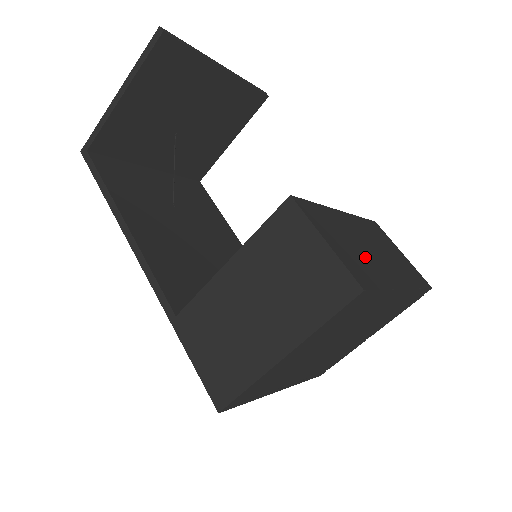
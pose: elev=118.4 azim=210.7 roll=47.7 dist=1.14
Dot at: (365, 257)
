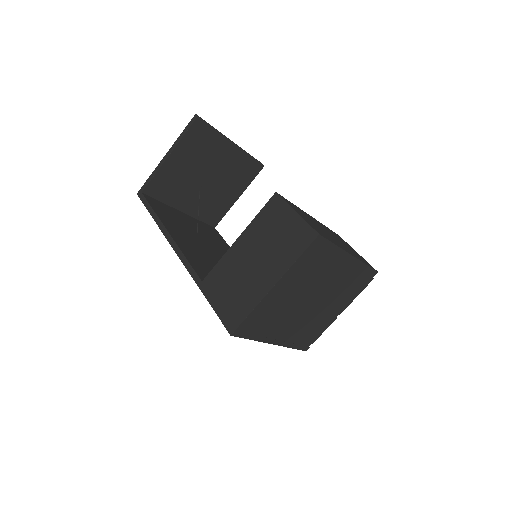
Dot at: (324, 232)
